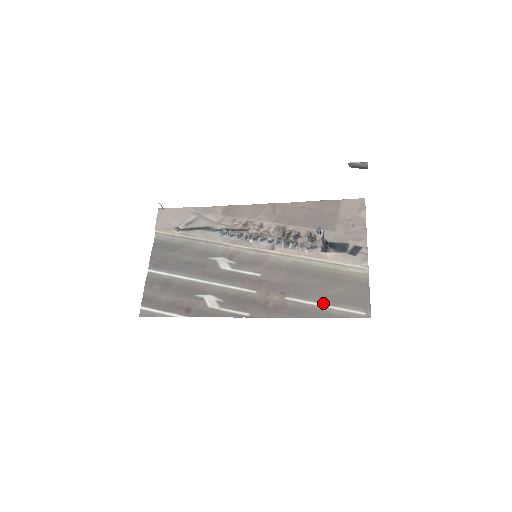
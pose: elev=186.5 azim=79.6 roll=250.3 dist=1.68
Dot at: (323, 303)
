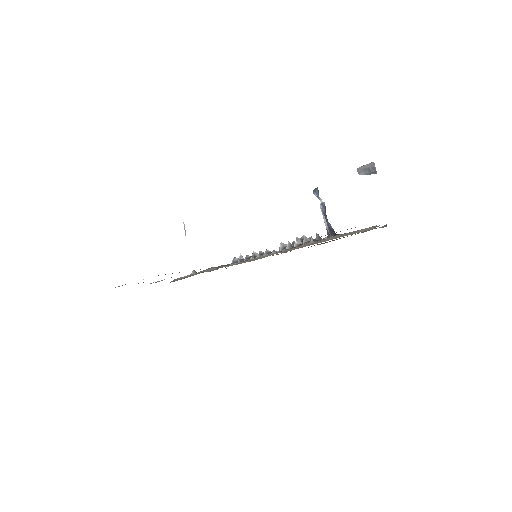
Dot at: occluded
